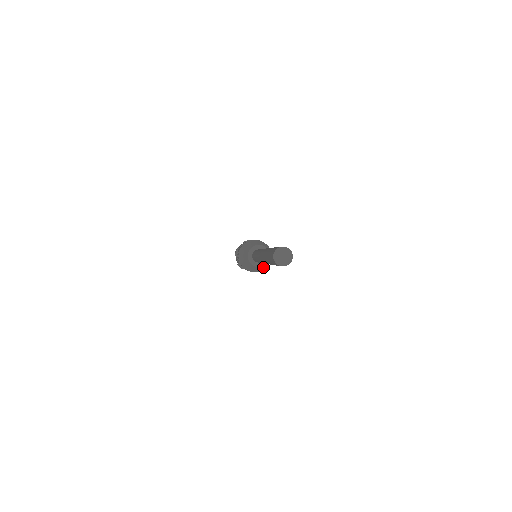
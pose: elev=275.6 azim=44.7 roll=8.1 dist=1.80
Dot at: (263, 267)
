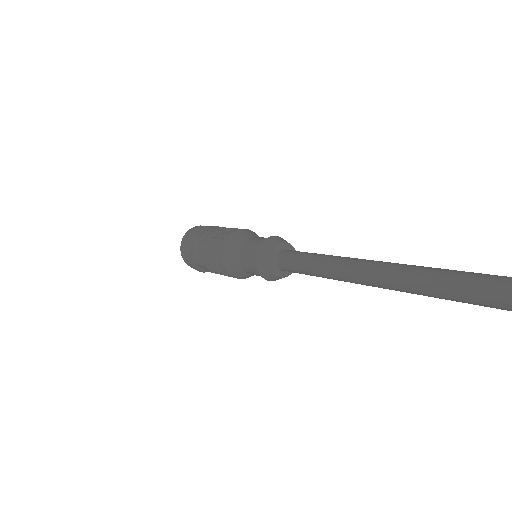
Dot at: occluded
